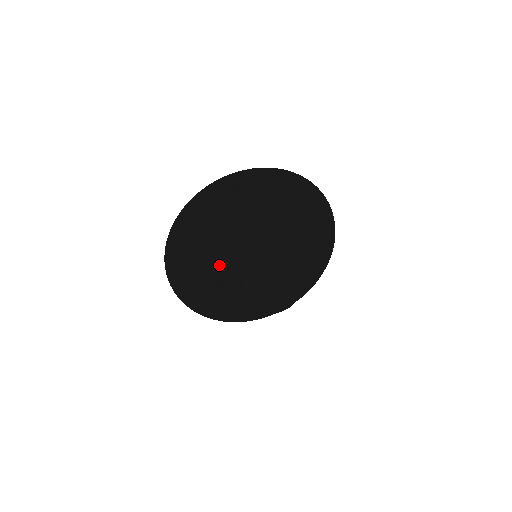
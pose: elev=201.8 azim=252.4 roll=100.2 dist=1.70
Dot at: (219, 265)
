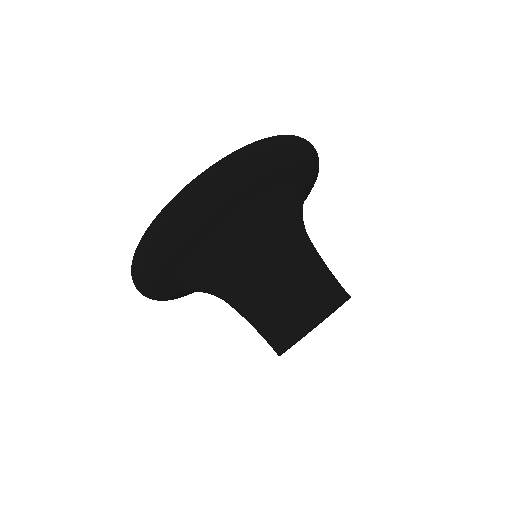
Dot at: occluded
